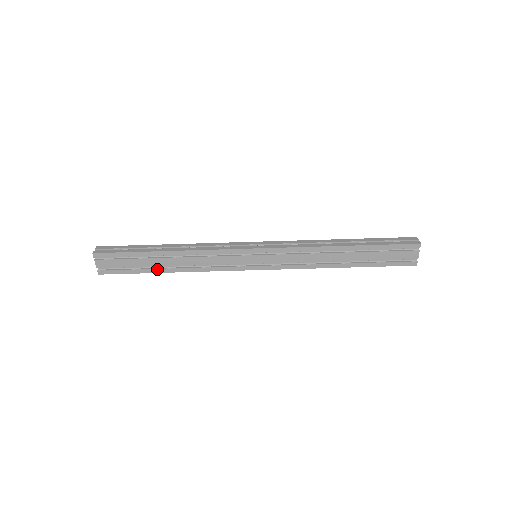
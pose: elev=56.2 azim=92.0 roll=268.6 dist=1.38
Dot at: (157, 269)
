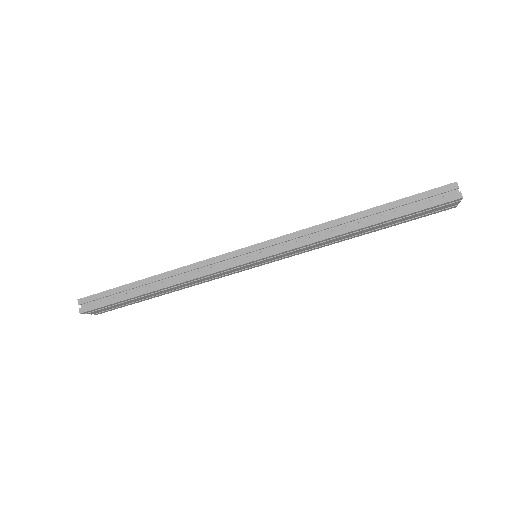
Dot at: (154, 297)
